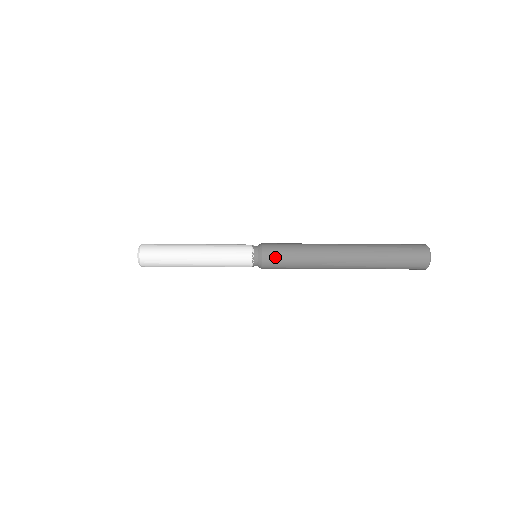
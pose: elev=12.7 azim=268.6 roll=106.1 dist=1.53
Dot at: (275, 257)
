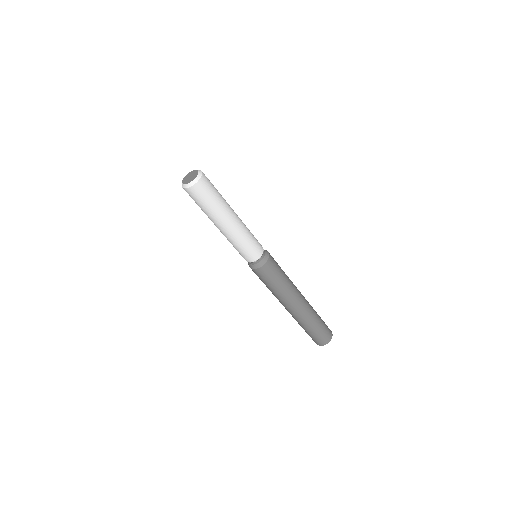
Dot at: (273, 268)
